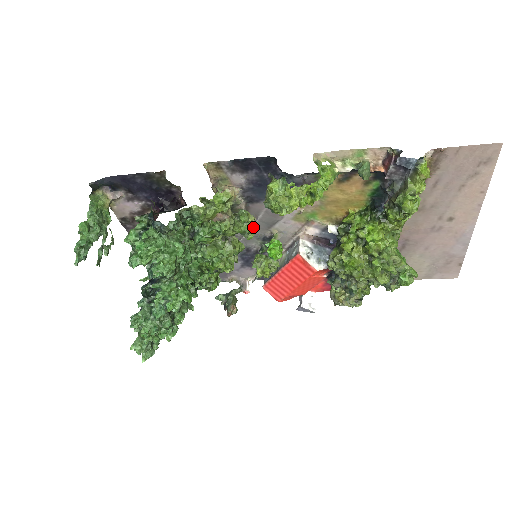
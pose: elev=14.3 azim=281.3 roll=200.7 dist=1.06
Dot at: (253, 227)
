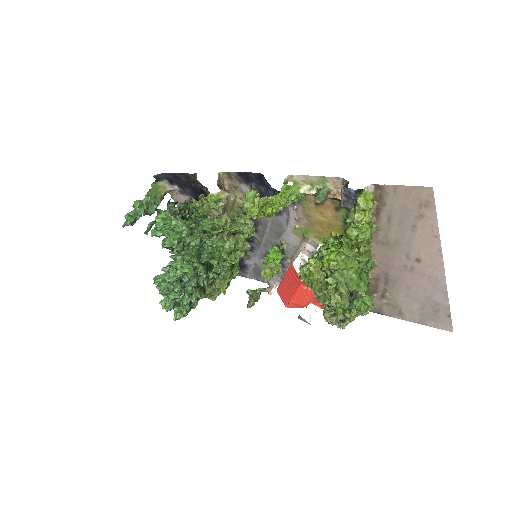
Dot at: (249, 229)
